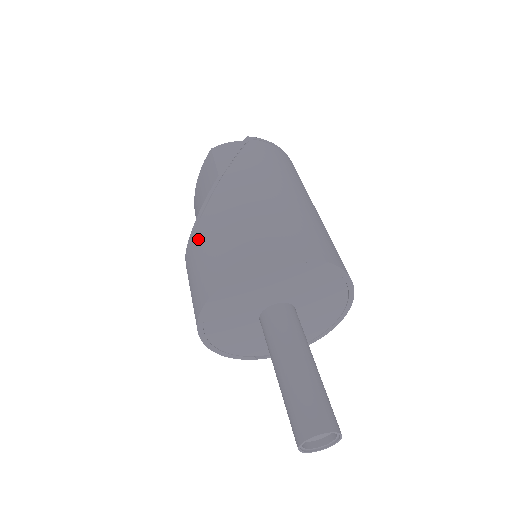
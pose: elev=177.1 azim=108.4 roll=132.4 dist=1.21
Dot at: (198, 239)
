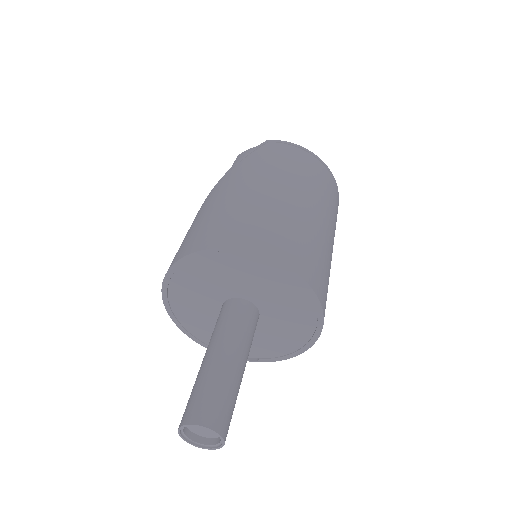
Dot at: occluded
